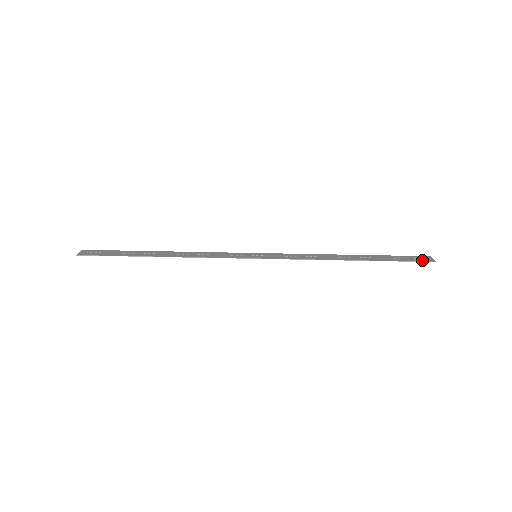
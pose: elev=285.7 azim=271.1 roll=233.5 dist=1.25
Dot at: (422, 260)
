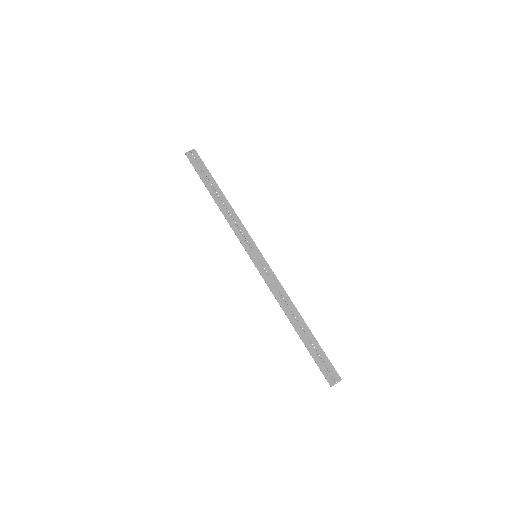
Dot at: (327, 375)
